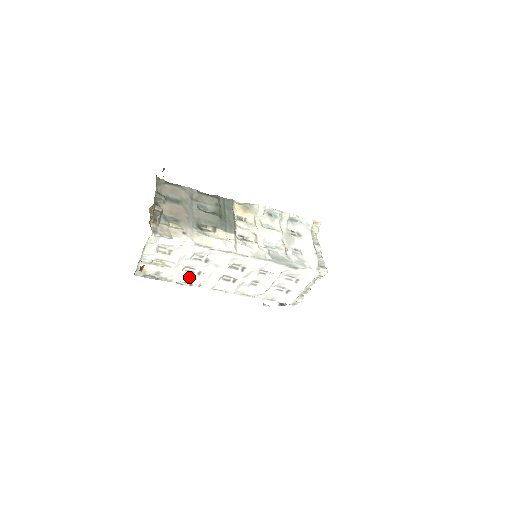
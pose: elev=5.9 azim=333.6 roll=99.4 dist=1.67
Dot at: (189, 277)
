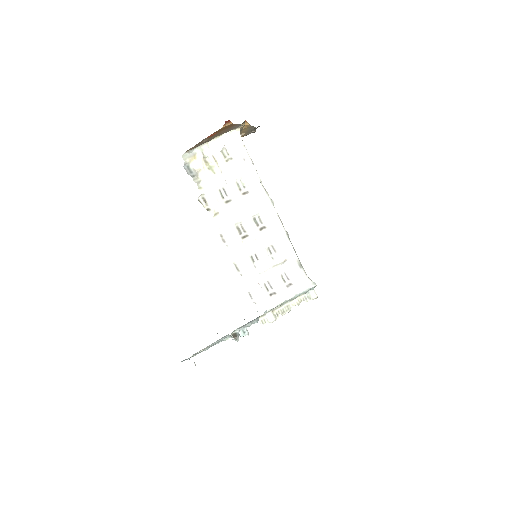
Dot at: (216, 198)
